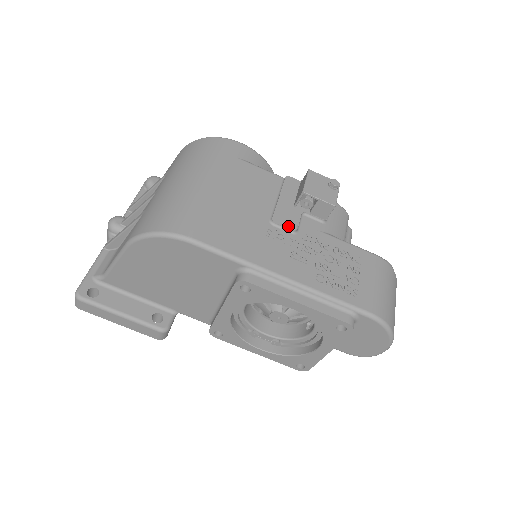
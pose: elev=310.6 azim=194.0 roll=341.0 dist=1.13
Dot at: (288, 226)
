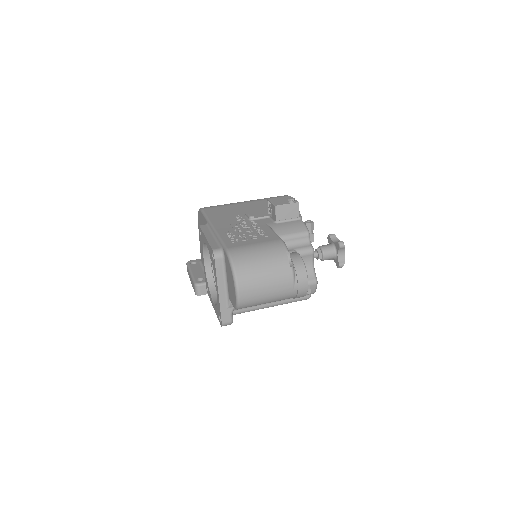
Dot at: (248, 215)
